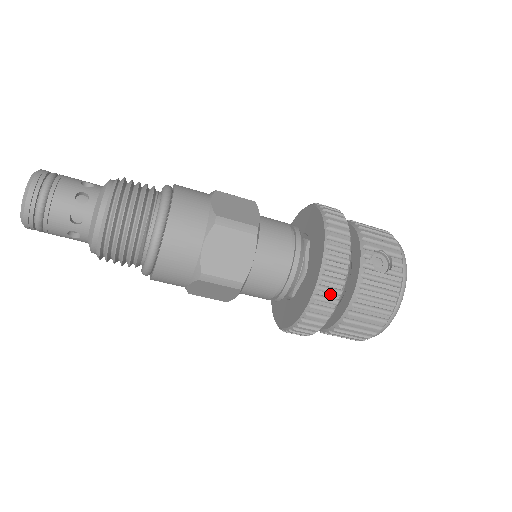
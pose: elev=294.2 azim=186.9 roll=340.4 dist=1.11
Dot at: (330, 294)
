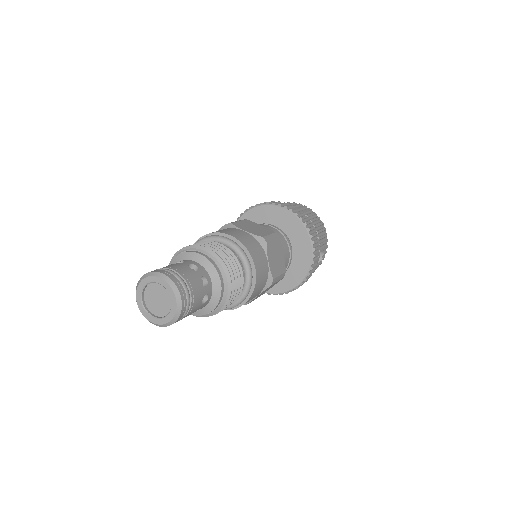
Dot at: occluded
